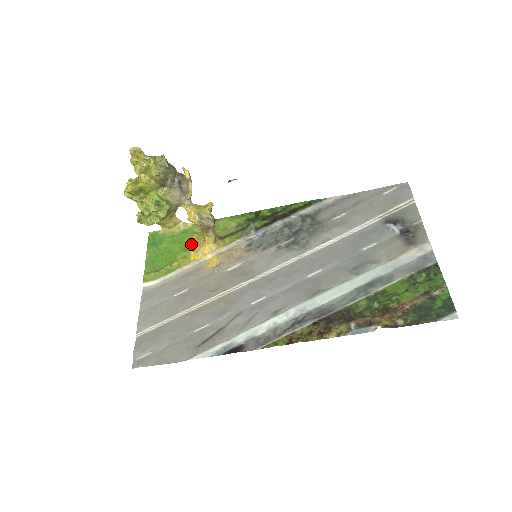
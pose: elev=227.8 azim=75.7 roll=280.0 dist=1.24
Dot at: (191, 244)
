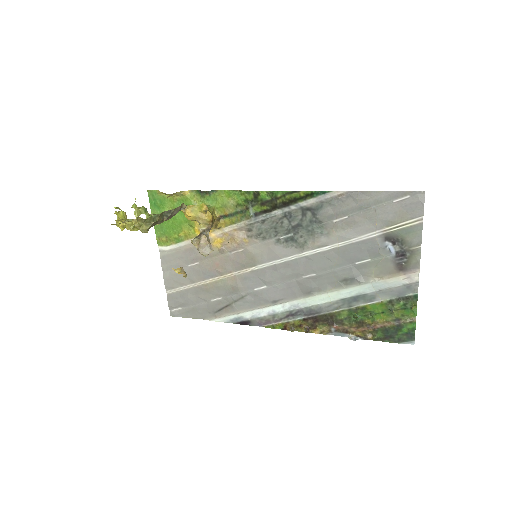
Dot at: occluded
